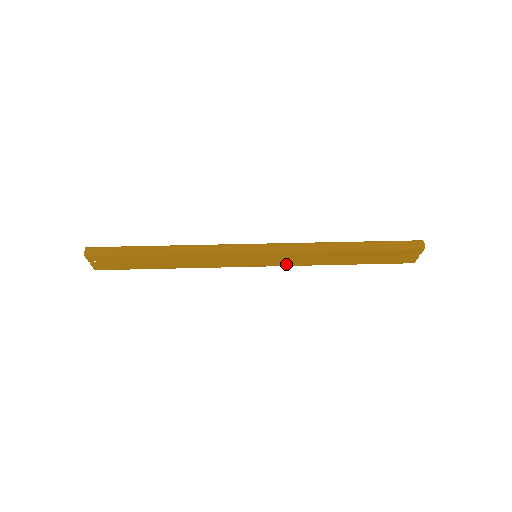
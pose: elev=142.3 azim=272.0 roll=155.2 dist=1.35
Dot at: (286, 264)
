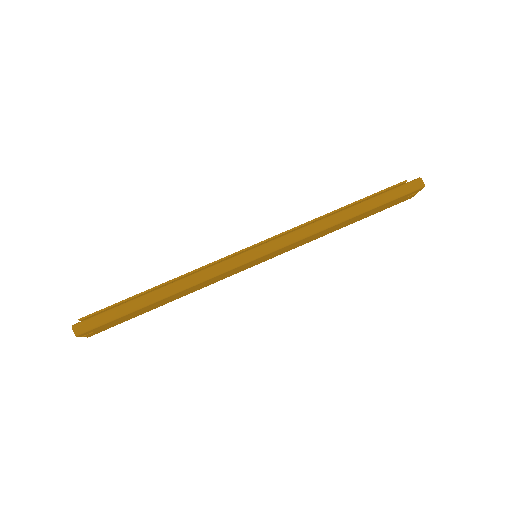
Dot at: (288, 250)
